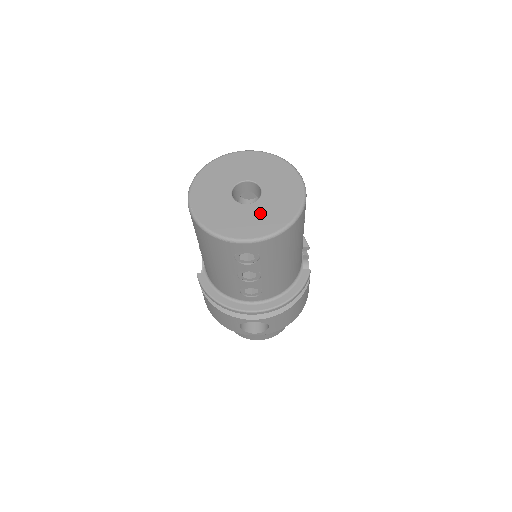
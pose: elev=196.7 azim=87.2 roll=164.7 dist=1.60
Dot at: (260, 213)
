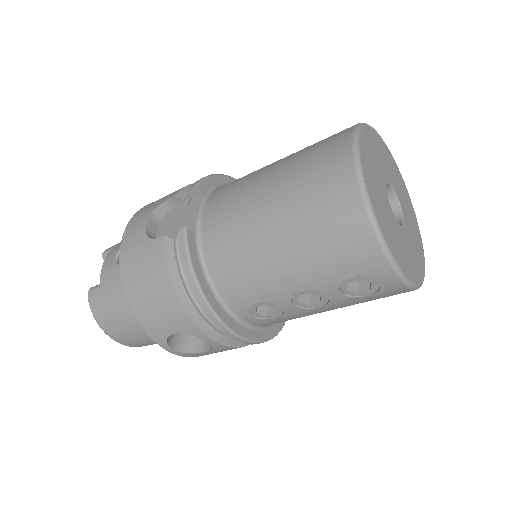
Dot at: (407, 246)
